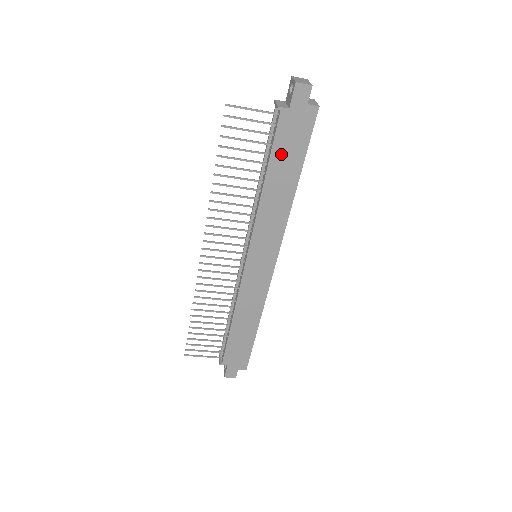
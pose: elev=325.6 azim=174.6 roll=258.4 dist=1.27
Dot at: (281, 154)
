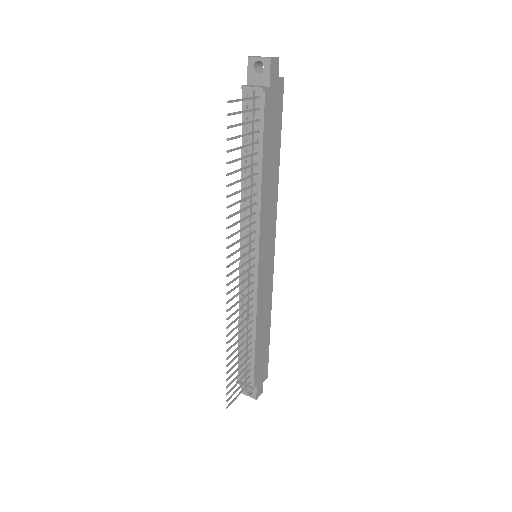
Dot at: (269, 137)
